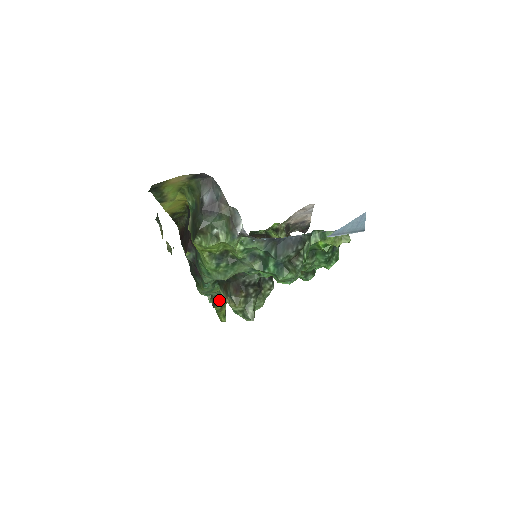
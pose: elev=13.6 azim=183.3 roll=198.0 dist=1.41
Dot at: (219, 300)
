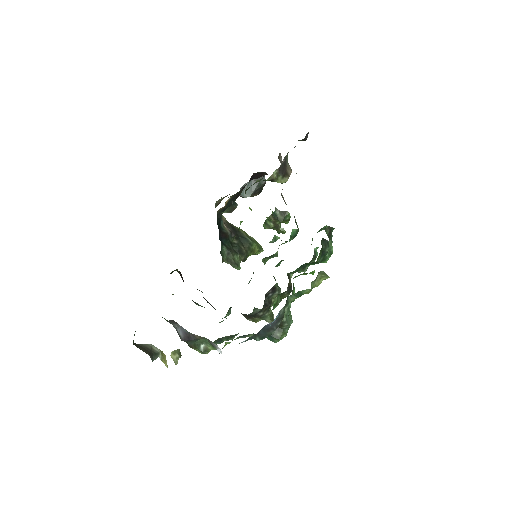
Dot at: (247, 252)
